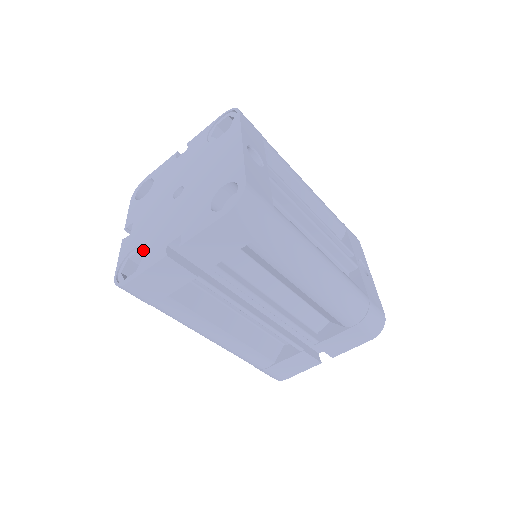
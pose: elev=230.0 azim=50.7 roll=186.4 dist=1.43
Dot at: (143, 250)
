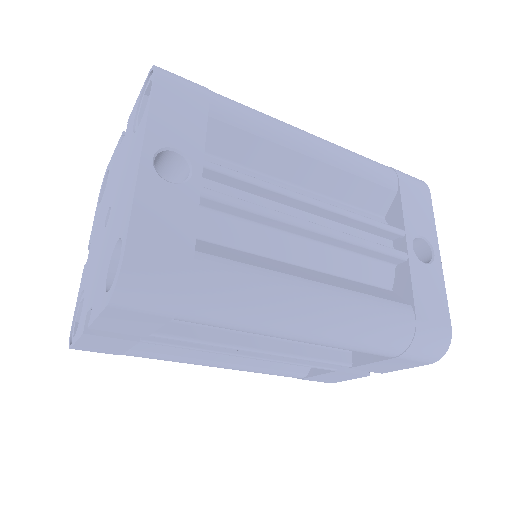
Dot at: occluded
